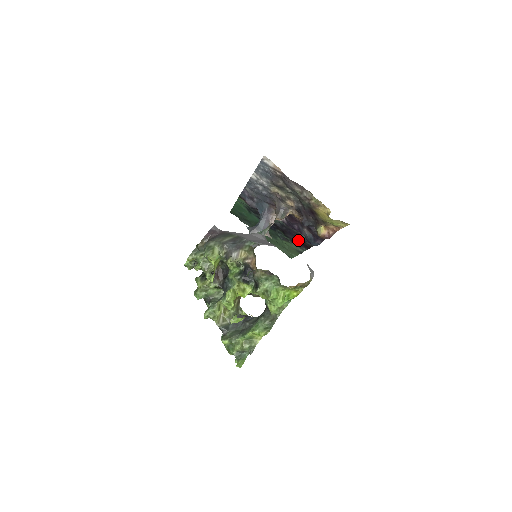
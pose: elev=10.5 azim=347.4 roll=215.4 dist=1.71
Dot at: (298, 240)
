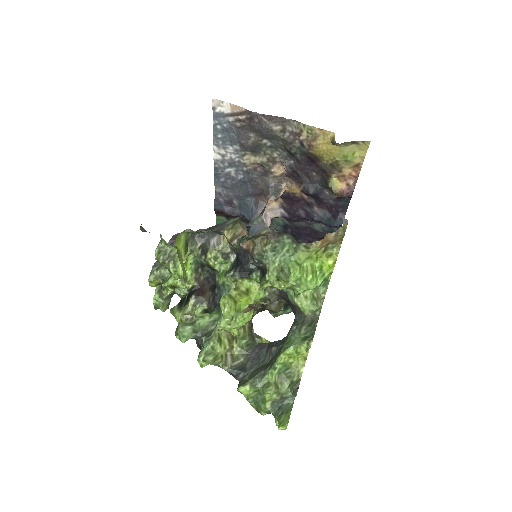
Dot at: (314, 241)
